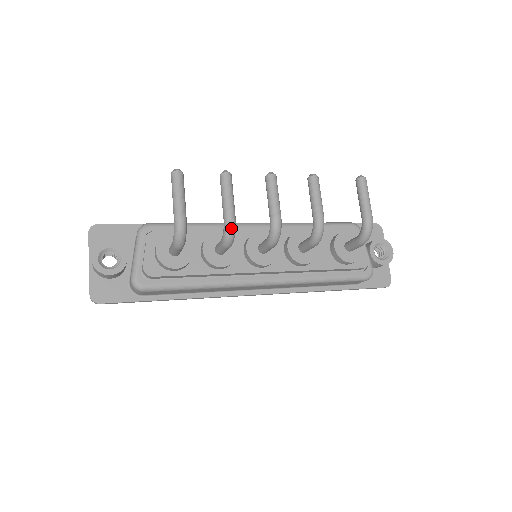
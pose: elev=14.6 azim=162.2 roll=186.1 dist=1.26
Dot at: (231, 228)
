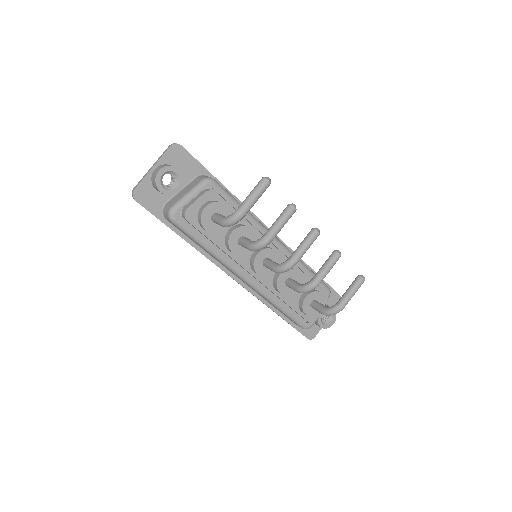
Dot at: (264, 245)
